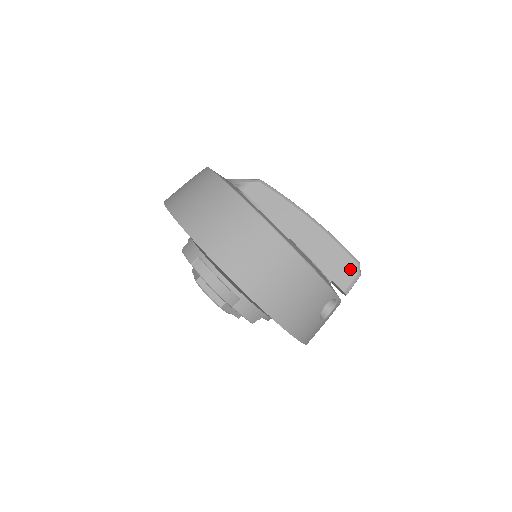
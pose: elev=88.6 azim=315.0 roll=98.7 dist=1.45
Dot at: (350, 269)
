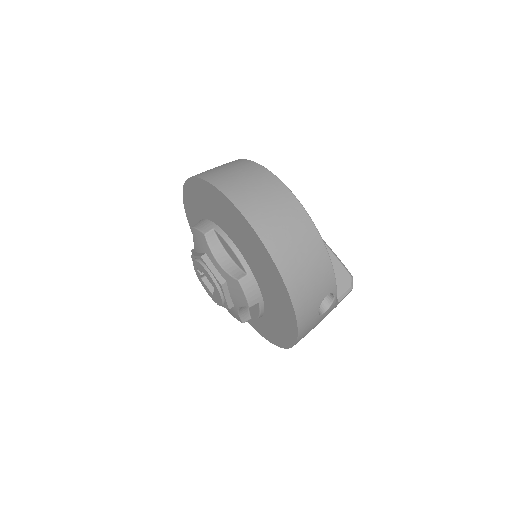
Dot at: (345, 280)
